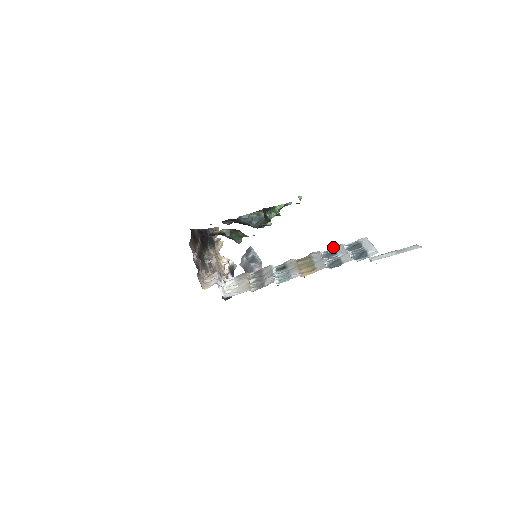
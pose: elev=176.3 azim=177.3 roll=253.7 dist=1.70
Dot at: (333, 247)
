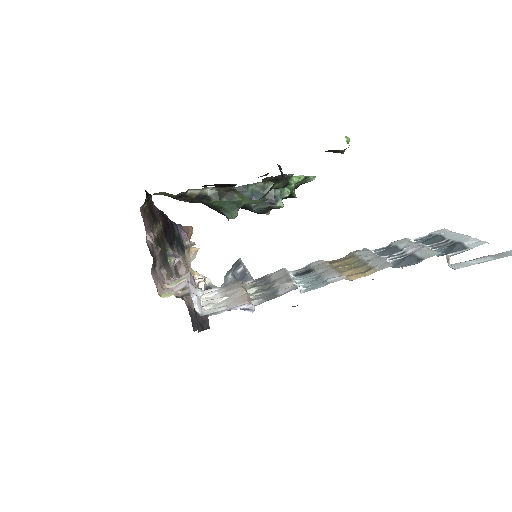
Dot at: occluded
